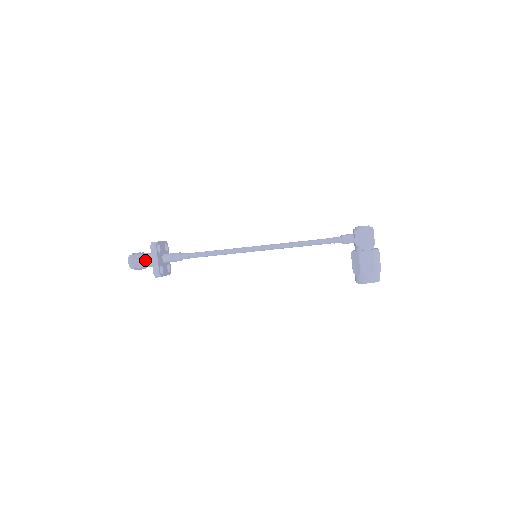
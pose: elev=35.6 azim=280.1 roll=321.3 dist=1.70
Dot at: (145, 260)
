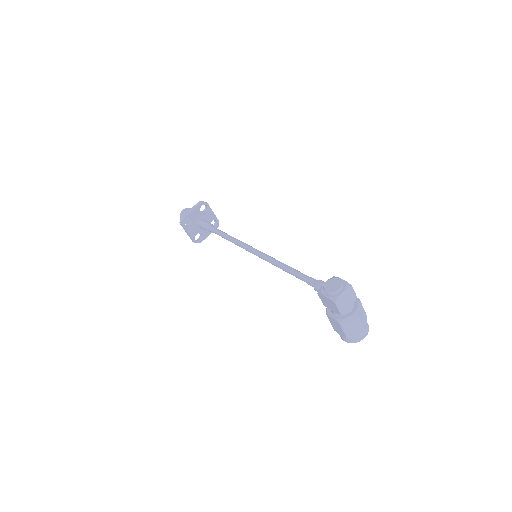
Dot at: occluded
